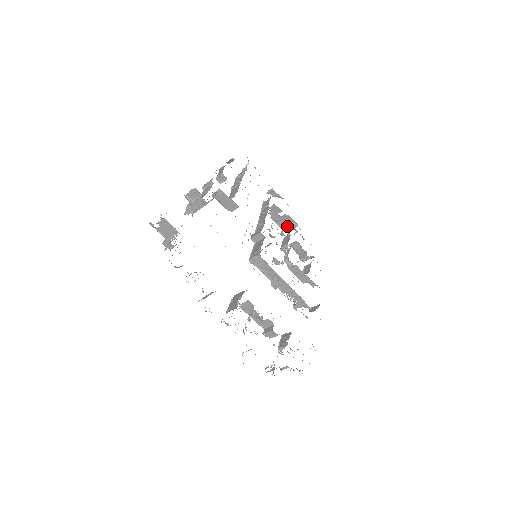
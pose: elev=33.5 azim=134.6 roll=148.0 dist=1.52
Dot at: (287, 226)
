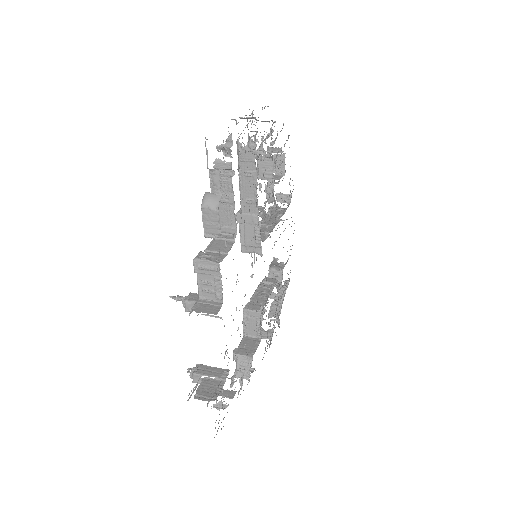
Dot at: occluded
